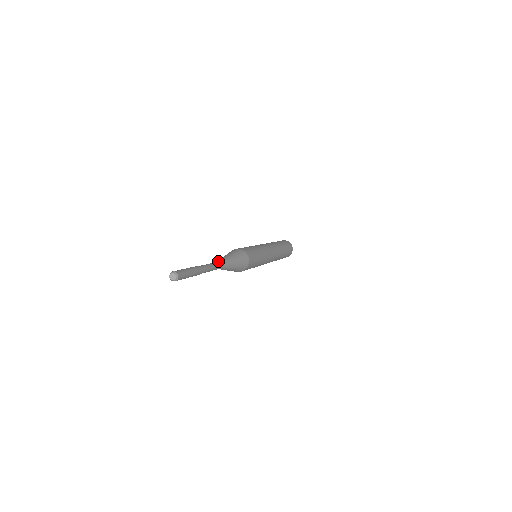
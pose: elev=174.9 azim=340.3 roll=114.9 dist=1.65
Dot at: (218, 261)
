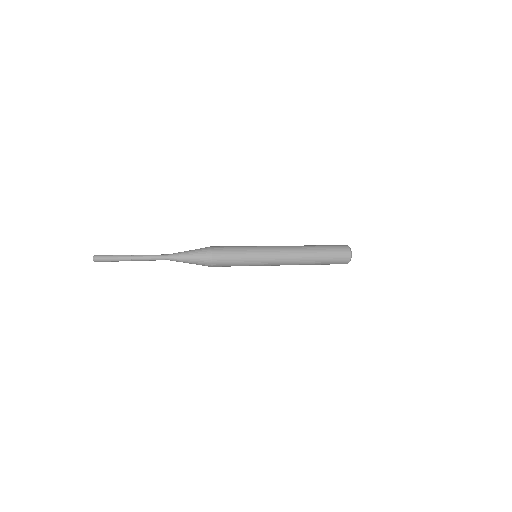
Dot at: (169, 255)
